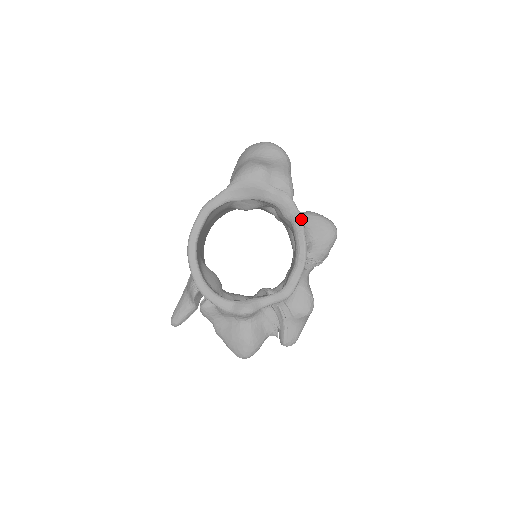
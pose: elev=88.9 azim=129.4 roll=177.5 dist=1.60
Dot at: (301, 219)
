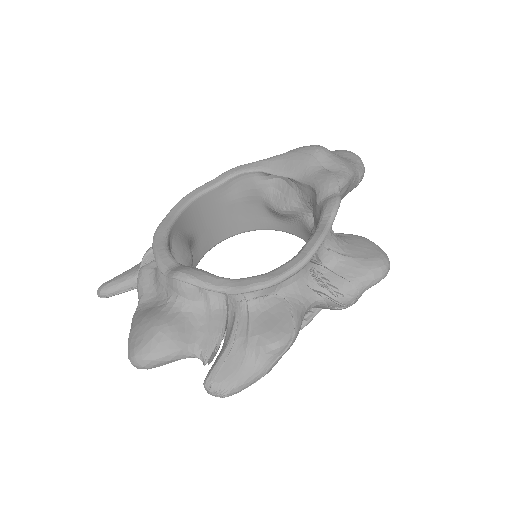
Dot at: (337, 202)
